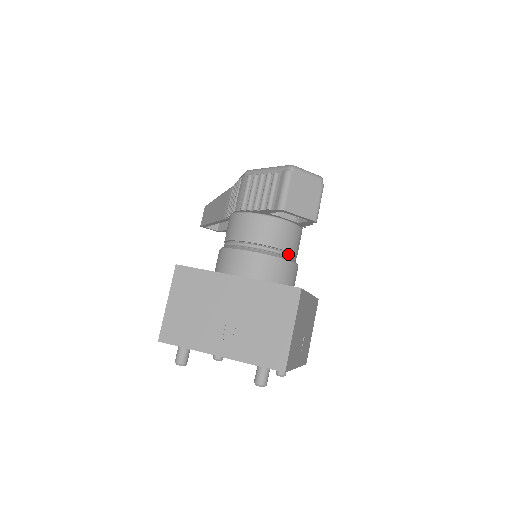
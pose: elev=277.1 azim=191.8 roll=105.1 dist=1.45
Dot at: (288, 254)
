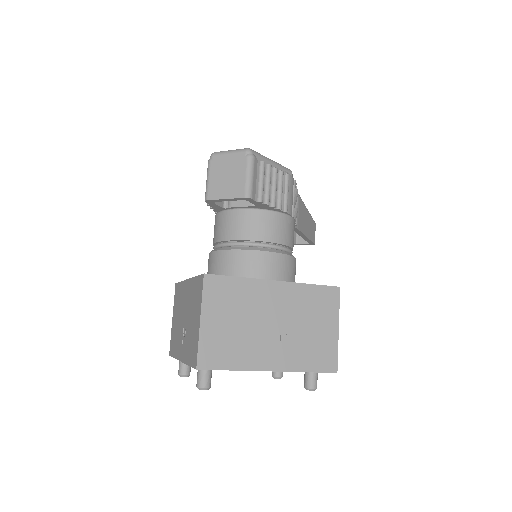
Dot at: (248, 243)
